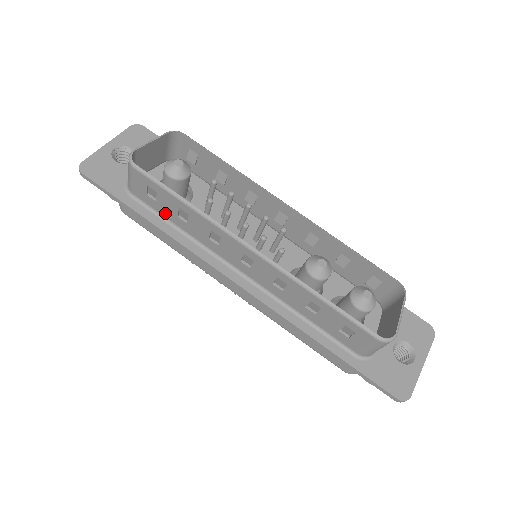
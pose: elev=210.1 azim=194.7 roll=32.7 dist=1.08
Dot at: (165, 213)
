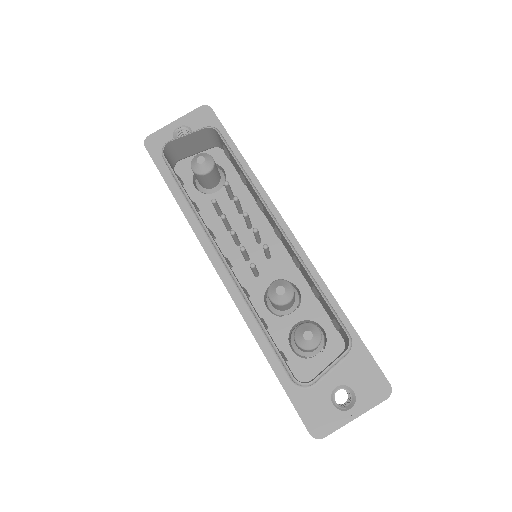
Dot at: occluded
